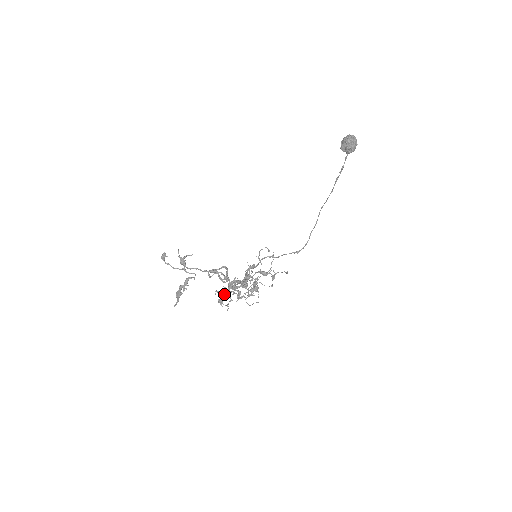
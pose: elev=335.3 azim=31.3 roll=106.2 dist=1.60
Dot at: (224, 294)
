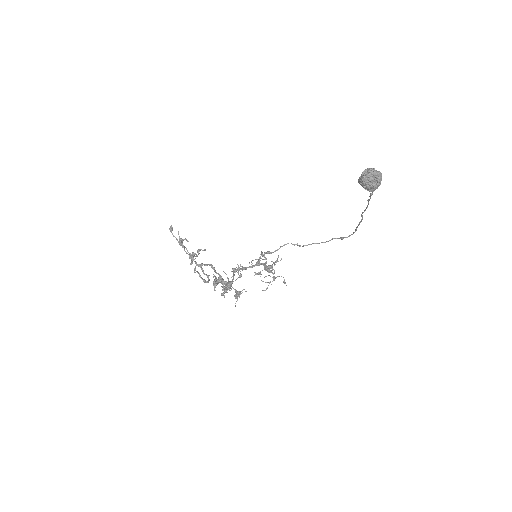
Dot at: occluded
